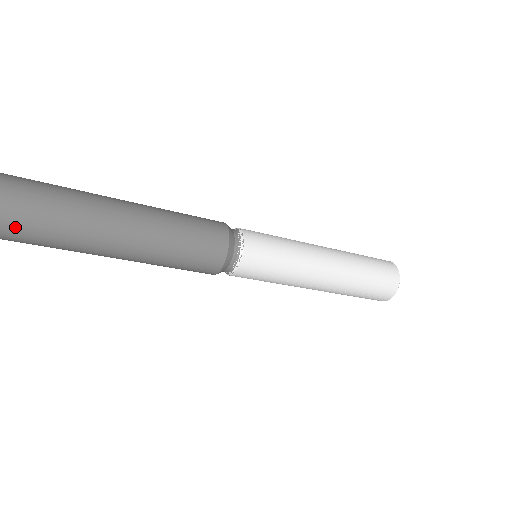
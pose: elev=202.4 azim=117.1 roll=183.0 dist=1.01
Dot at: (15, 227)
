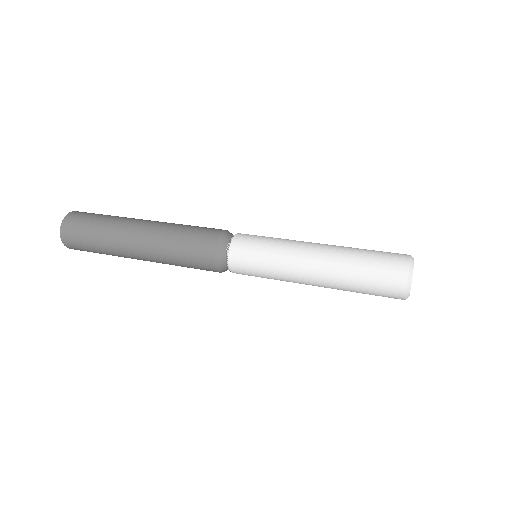
Dot at: occluded
